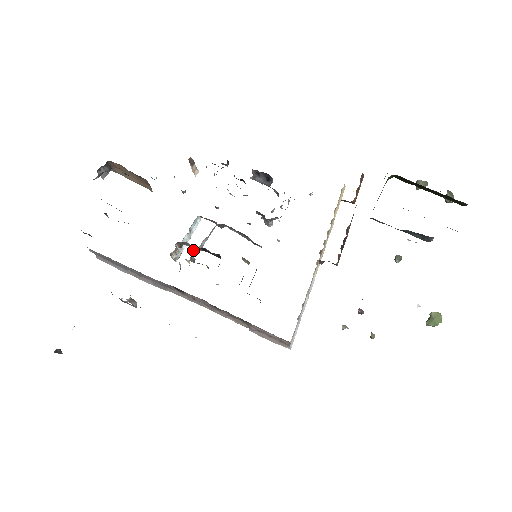
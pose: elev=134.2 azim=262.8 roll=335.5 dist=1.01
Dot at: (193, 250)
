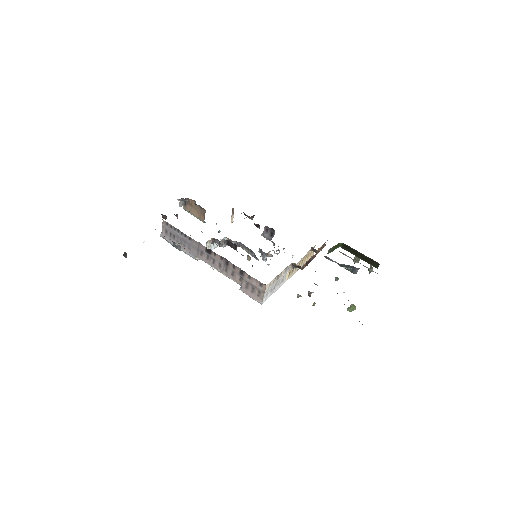
Dot at: (222, 240)
